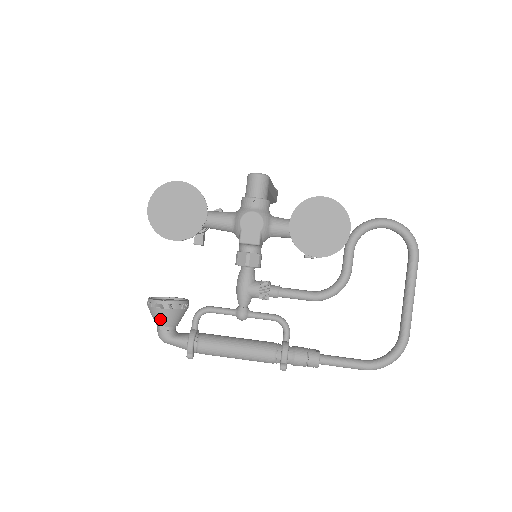
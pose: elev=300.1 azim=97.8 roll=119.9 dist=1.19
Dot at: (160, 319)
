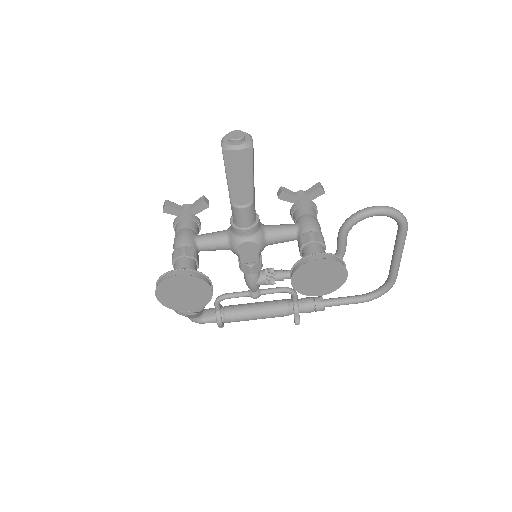
Dot at: occluded
